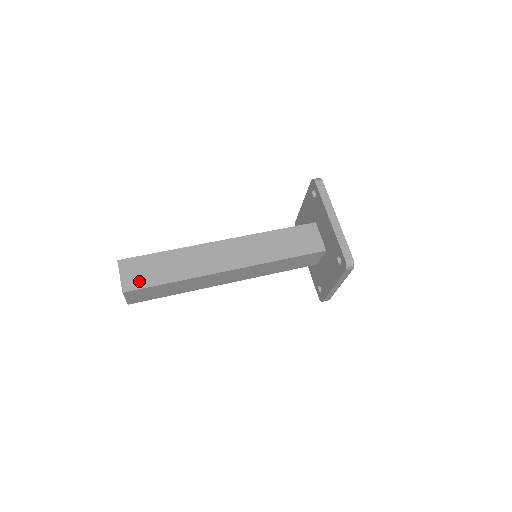
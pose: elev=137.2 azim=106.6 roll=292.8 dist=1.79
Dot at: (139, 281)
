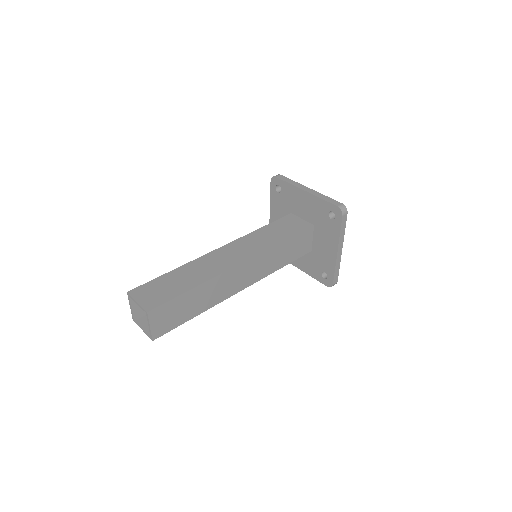
Dot at: (159, 298)
